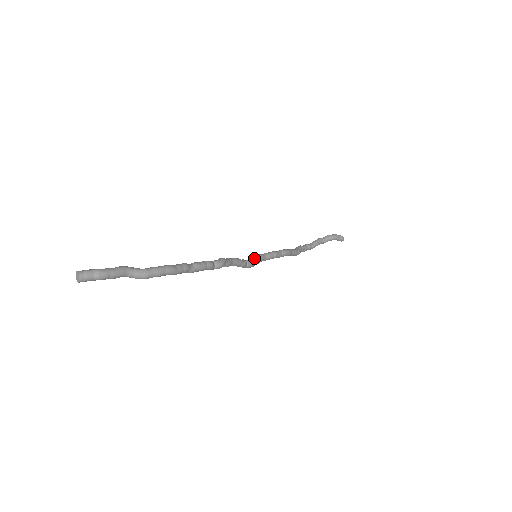
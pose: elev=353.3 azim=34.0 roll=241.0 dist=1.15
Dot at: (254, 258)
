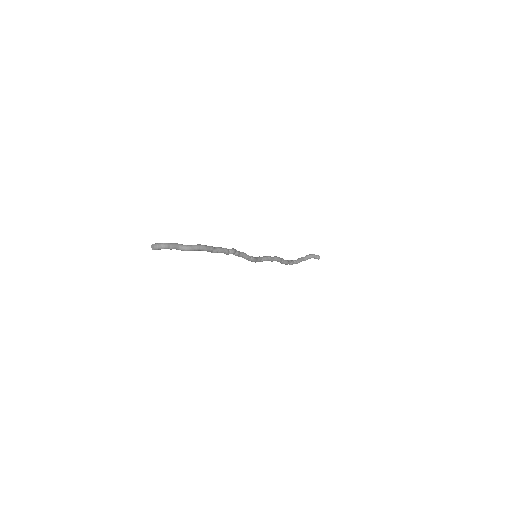
Dot at: (255, 257)
